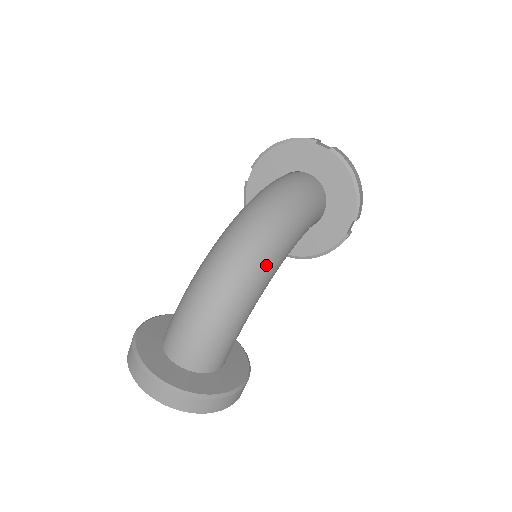
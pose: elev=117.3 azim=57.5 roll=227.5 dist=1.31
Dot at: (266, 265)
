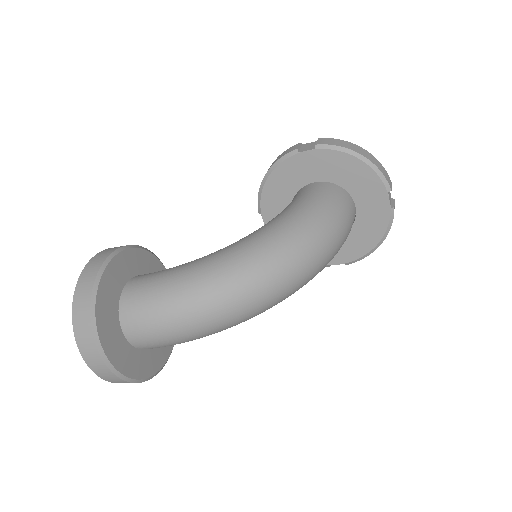
Dot at: occluded
